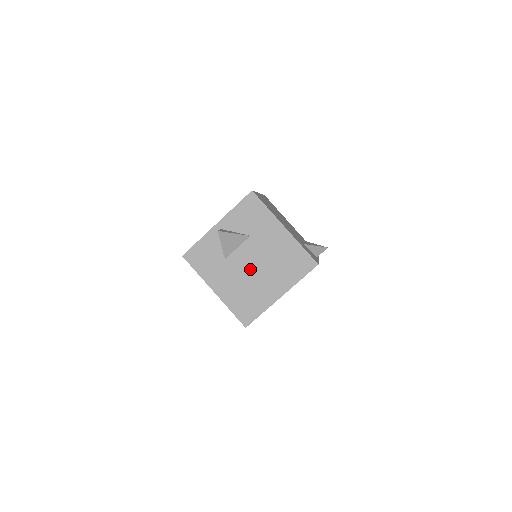
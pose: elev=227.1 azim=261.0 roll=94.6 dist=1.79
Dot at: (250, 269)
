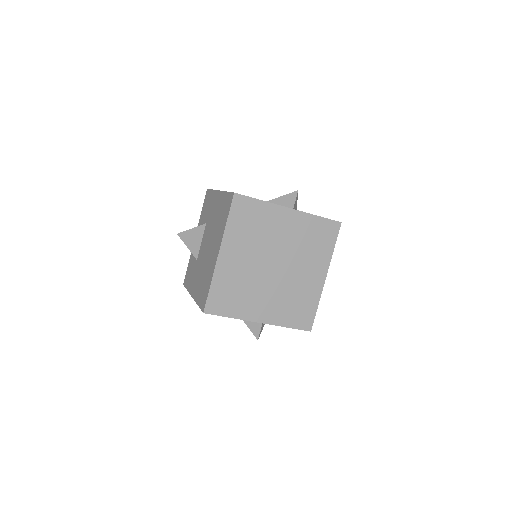
Dot at: (206, 251)
